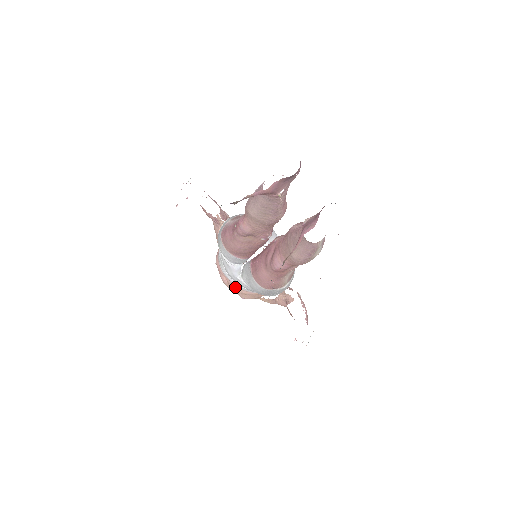
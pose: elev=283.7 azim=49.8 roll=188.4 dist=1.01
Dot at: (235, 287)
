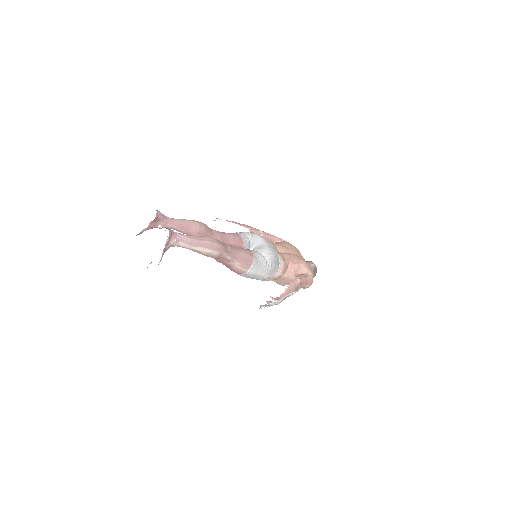
Dot at: occluded
